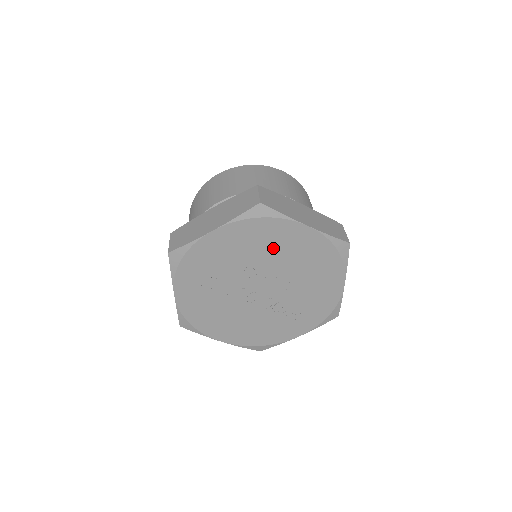
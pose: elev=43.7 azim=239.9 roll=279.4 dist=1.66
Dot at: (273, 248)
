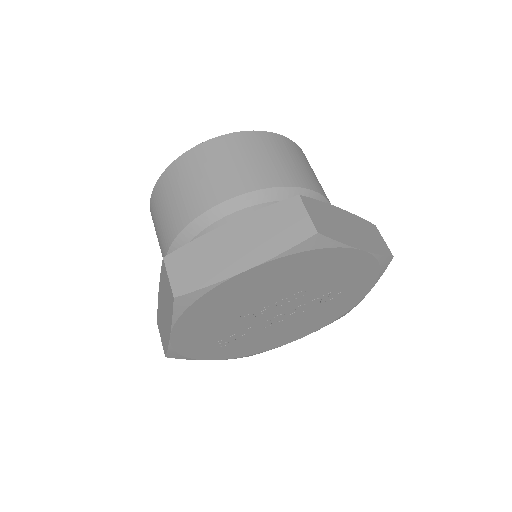
Dot at: (241, 299)
